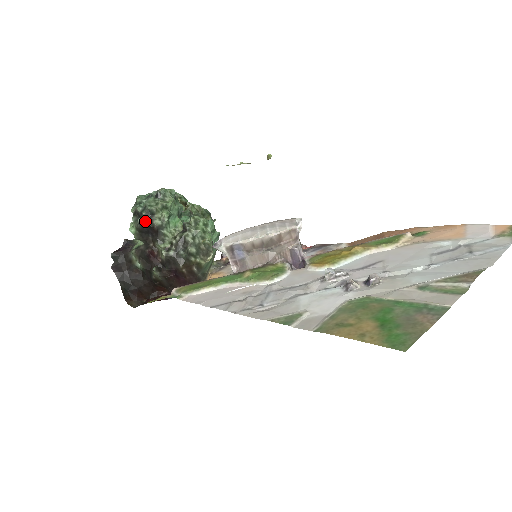
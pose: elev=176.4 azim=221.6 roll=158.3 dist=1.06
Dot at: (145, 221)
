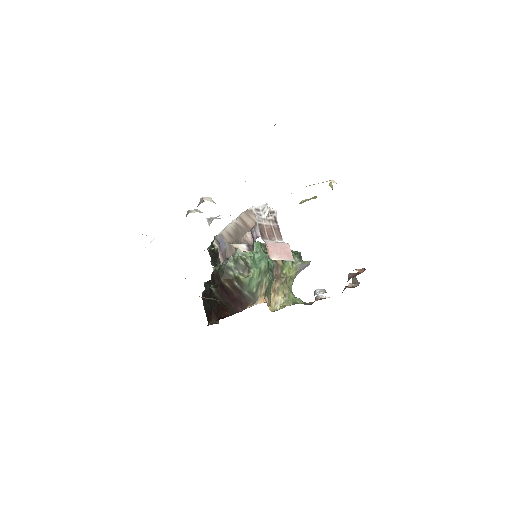
Dot at: (211, 247)
